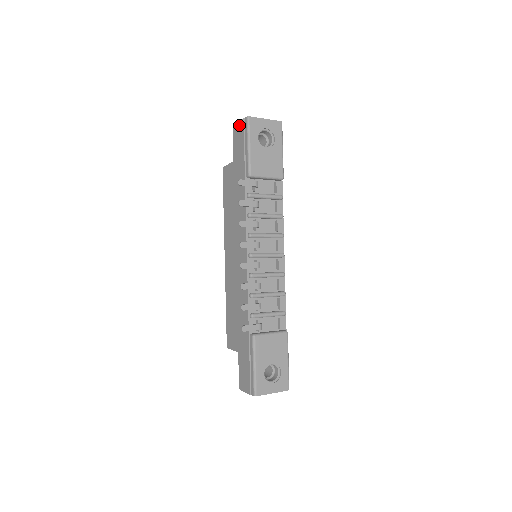
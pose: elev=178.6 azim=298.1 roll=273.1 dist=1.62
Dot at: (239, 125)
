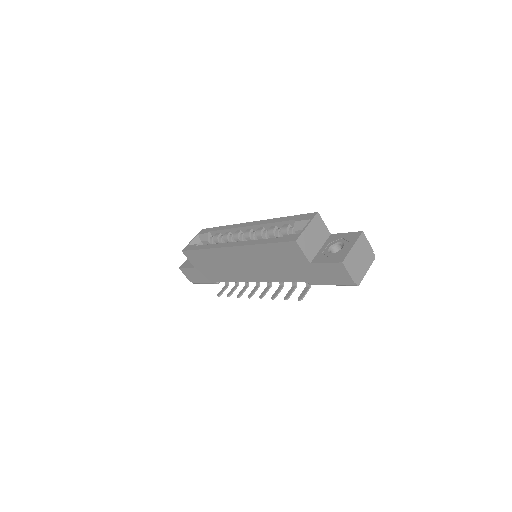
Dot at: (346, 276)
